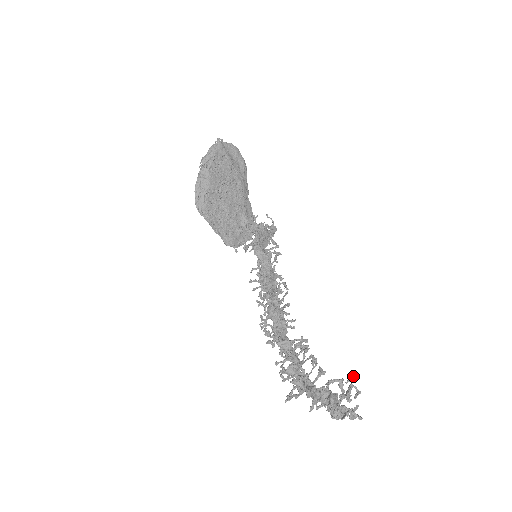
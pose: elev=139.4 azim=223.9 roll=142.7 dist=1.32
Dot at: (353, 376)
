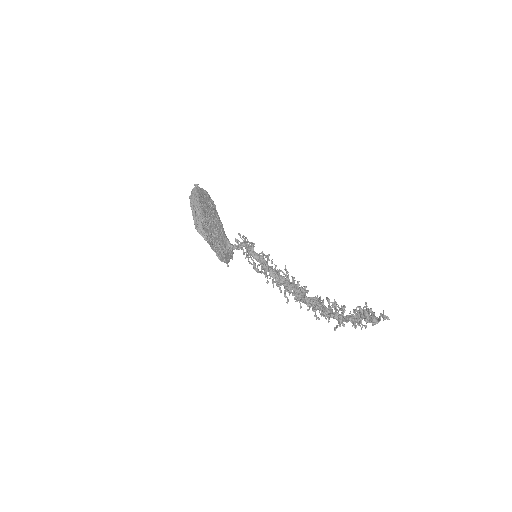
Dot at: (366, 302)
